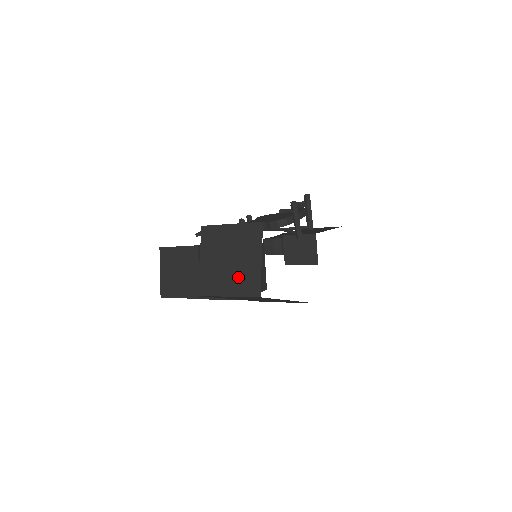
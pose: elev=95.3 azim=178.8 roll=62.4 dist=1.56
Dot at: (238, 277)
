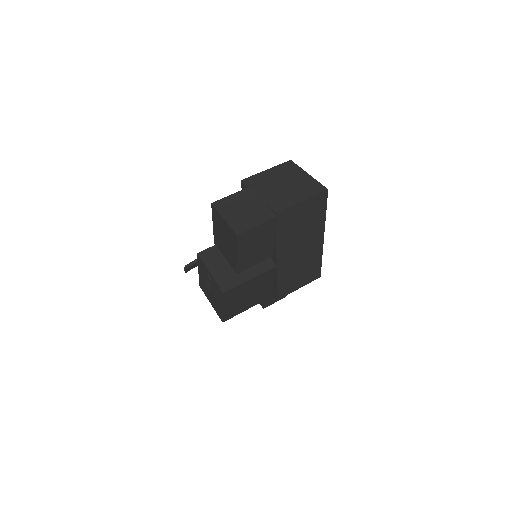
Dot at: (300, 189)
